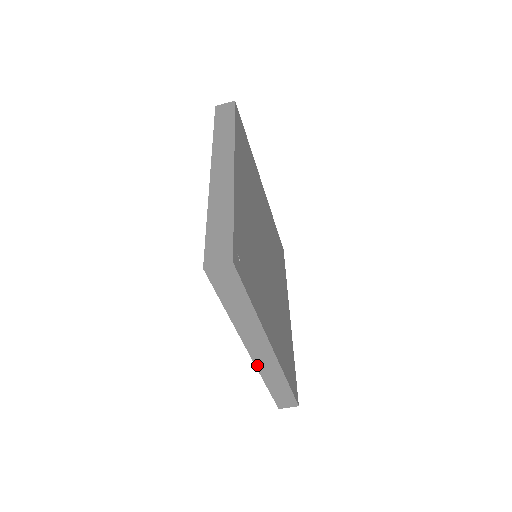
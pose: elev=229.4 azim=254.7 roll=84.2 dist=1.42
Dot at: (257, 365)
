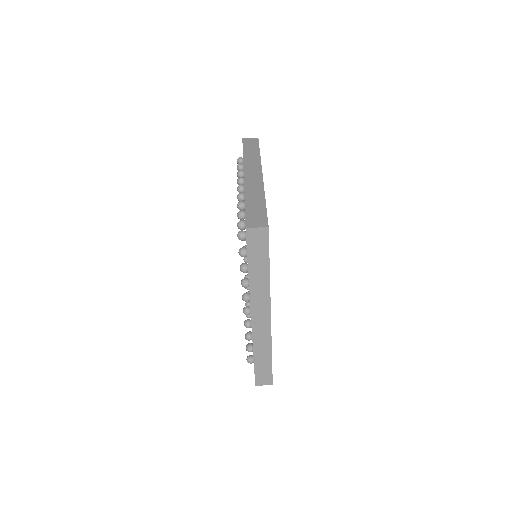
Dot at: (245, 184)
